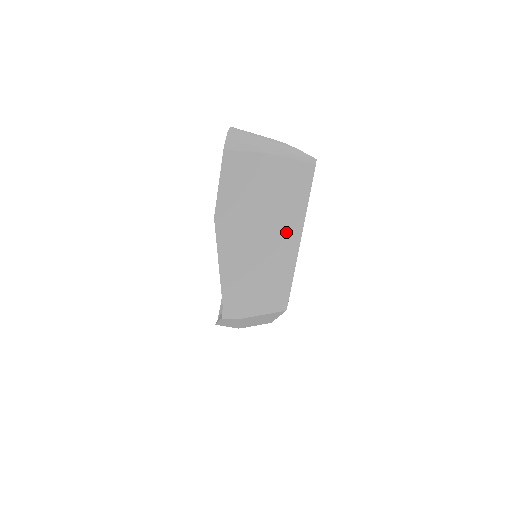
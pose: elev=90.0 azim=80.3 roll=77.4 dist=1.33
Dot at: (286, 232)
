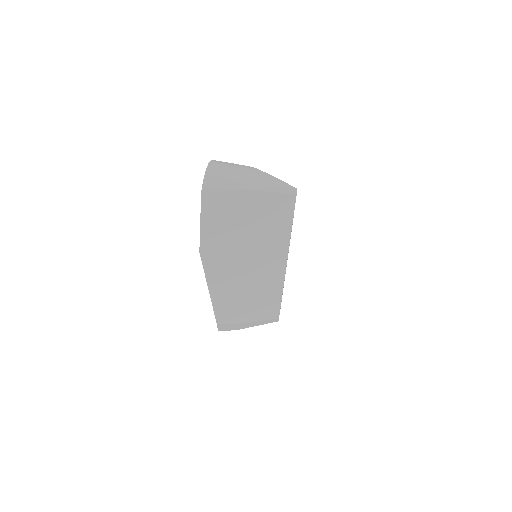
Dot at: (272, 257)
